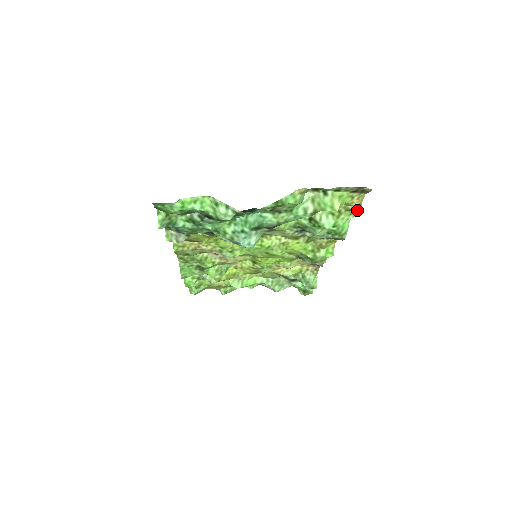
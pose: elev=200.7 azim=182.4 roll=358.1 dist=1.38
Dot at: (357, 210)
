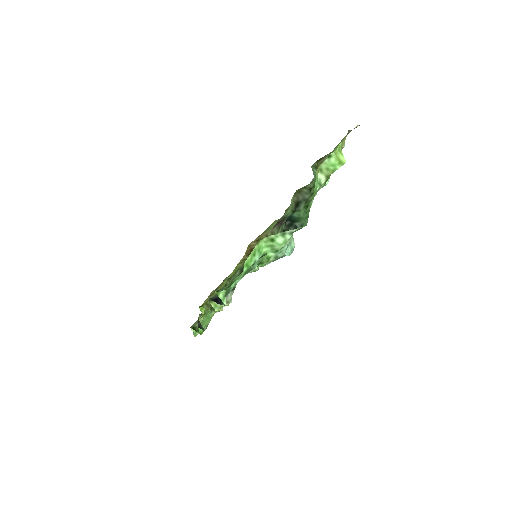
Dot at: occluded
